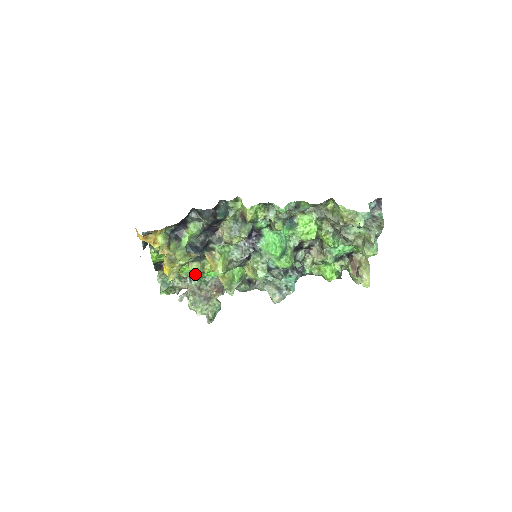
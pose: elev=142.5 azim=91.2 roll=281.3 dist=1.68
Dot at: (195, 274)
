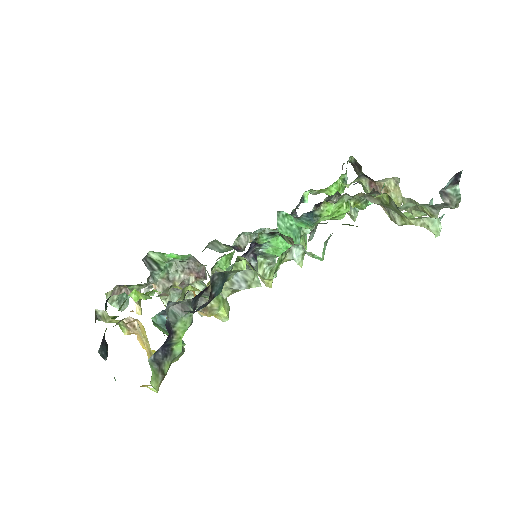
Dot at: (151, 259)
